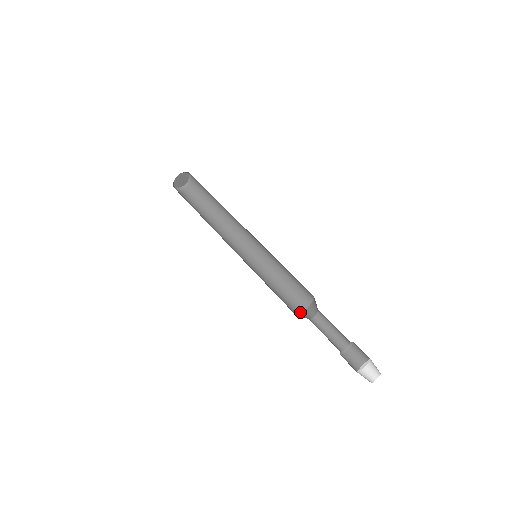
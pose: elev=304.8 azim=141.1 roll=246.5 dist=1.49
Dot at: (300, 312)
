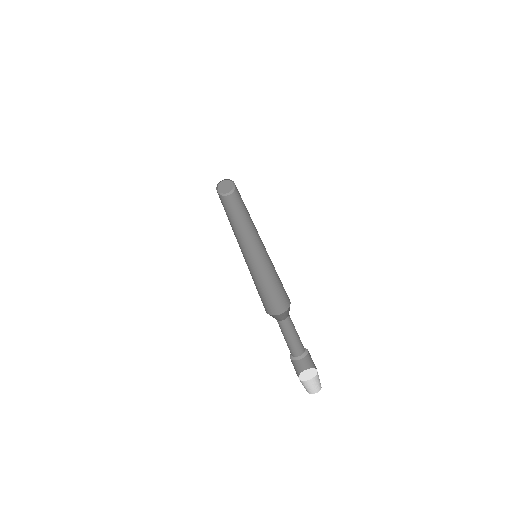
Dot at: (279, 313)
